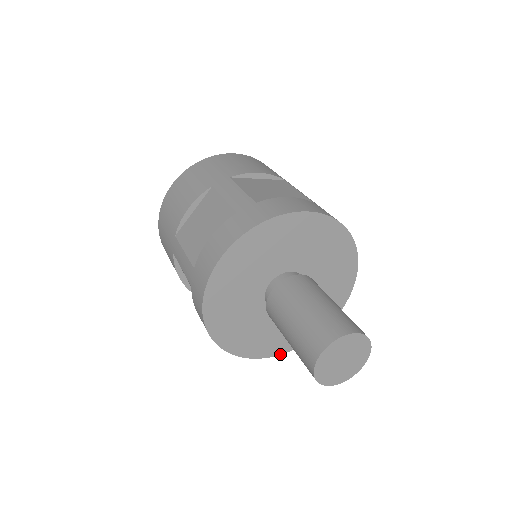
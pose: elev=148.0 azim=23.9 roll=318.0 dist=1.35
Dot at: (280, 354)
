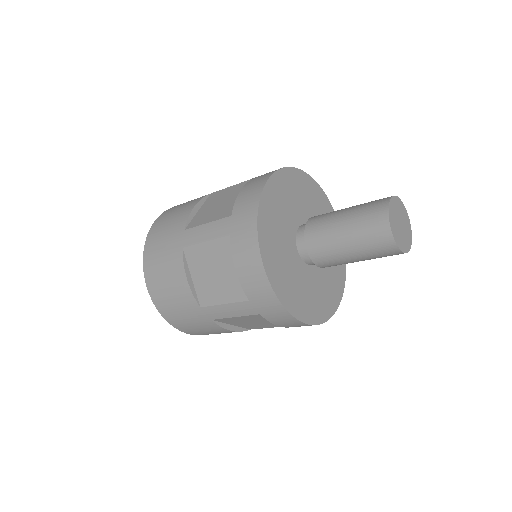
Dot at: (268, 279)
